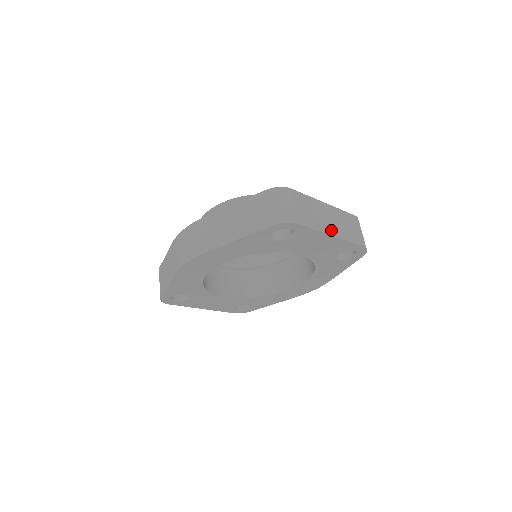
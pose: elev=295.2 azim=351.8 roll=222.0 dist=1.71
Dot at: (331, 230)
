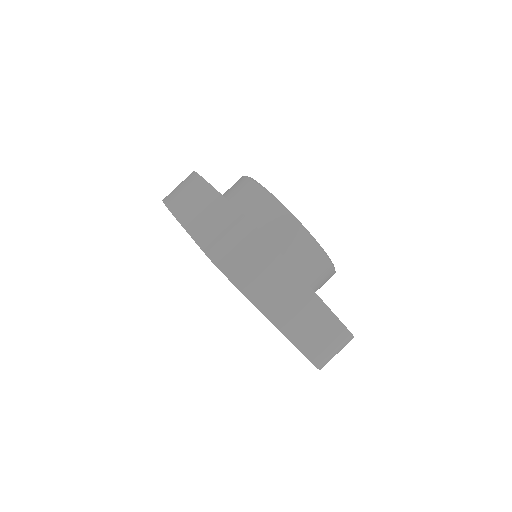
Dot at: (279, 317)
